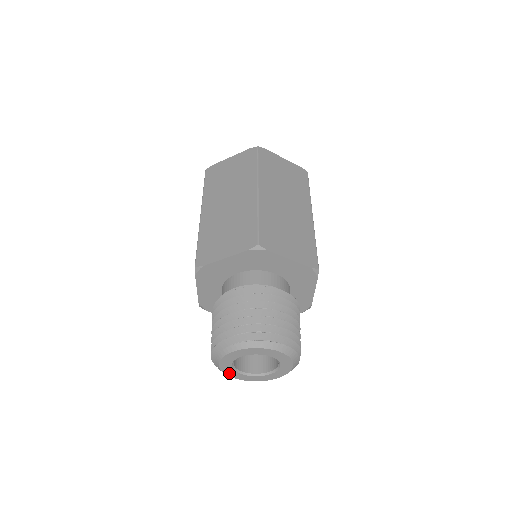
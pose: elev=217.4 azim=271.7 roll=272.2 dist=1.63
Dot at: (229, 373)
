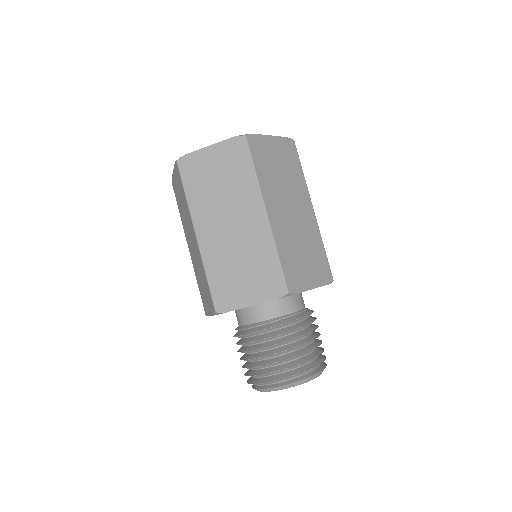
Dot at: occluded
